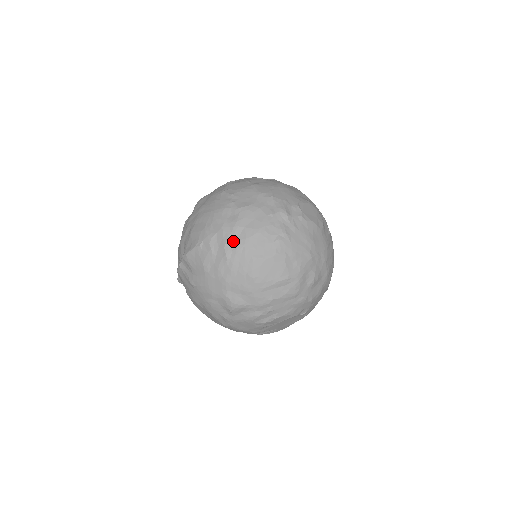
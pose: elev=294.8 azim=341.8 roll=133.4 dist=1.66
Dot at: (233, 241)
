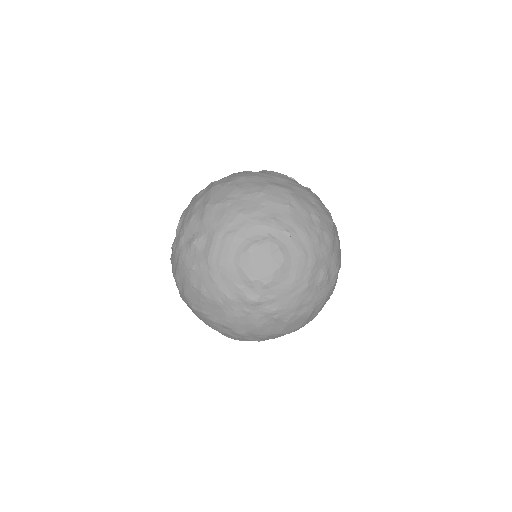
Dot at: (252, 338)
